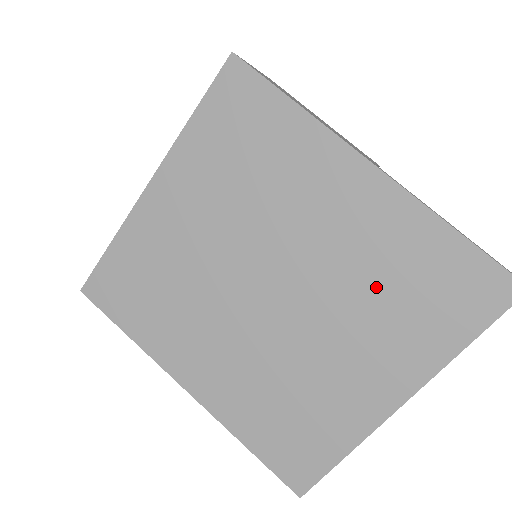
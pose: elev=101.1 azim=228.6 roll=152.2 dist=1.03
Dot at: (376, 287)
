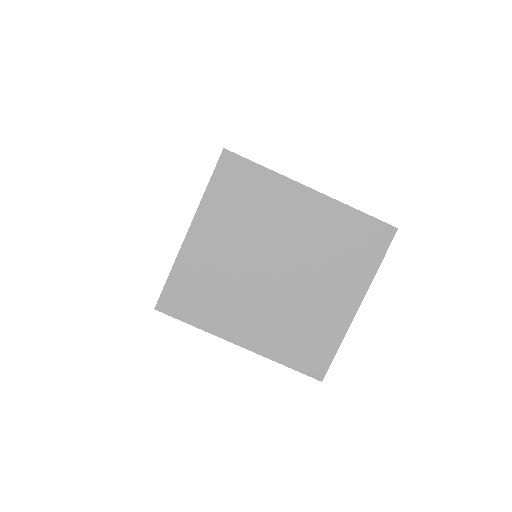
Dot at: (330, 250)
